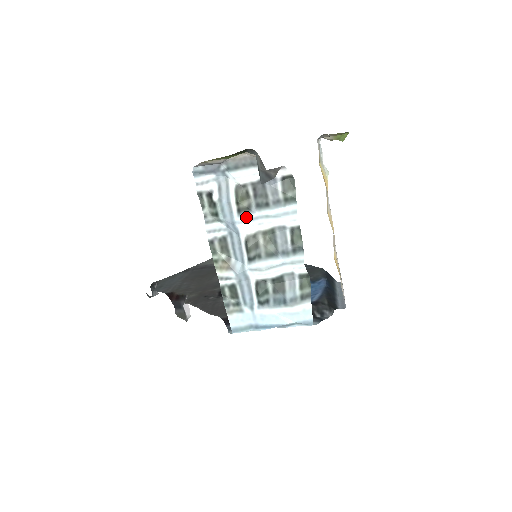
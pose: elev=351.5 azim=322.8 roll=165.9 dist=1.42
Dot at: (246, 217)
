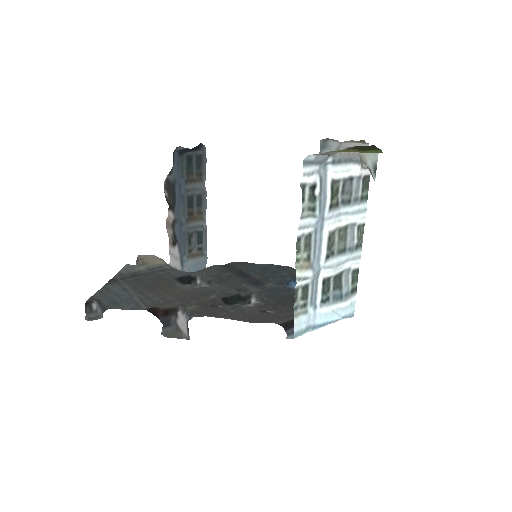
Dot at: (333, 213)
